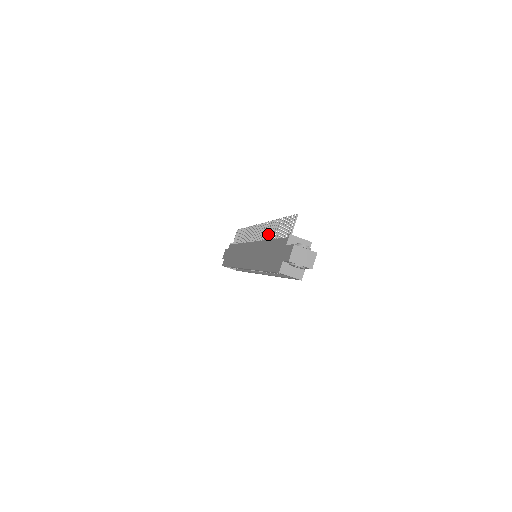
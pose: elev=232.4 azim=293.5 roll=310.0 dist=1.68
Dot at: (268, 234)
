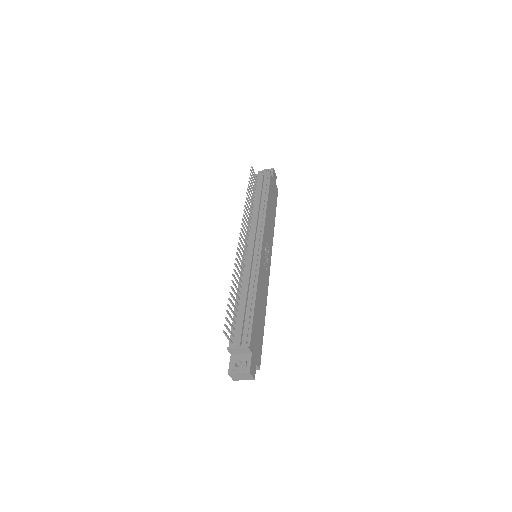
Dot at: occluded
